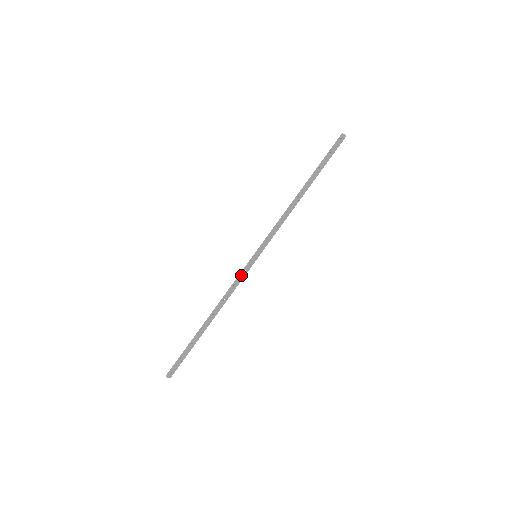
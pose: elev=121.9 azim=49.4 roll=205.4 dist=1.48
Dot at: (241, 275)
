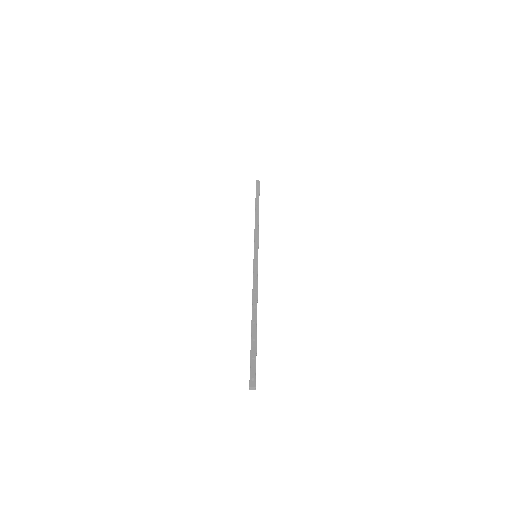
Dot at: (255, 270)
